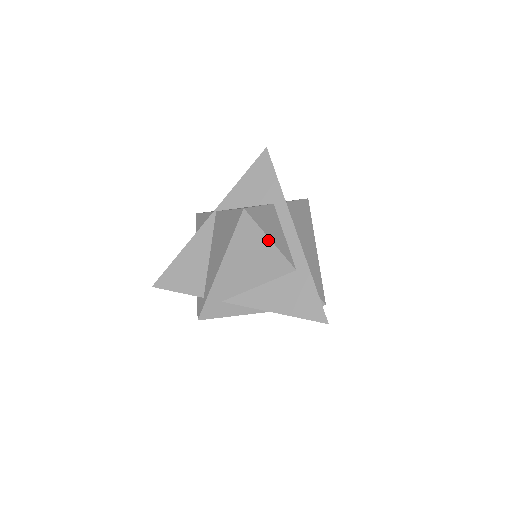
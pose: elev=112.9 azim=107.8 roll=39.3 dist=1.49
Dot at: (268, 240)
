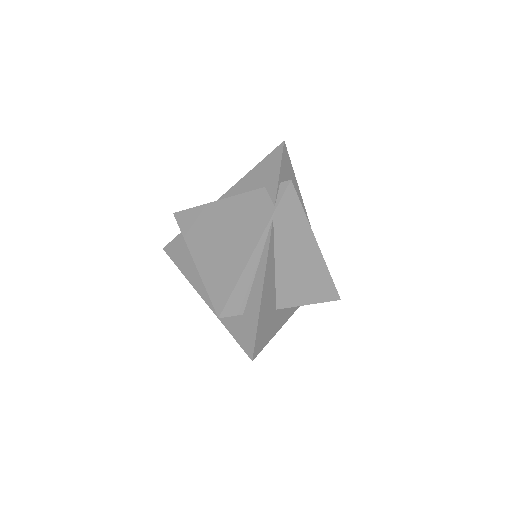
Dot at: occluded
